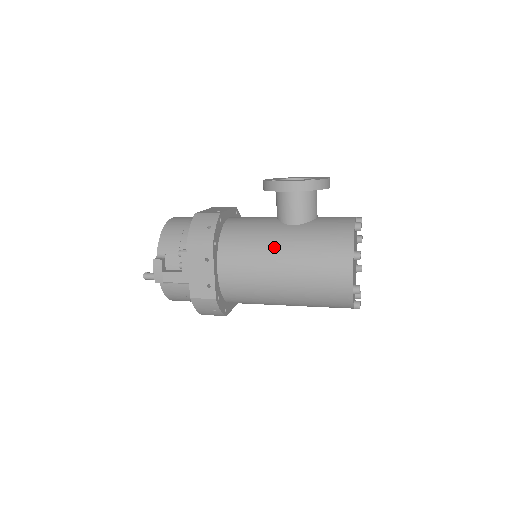
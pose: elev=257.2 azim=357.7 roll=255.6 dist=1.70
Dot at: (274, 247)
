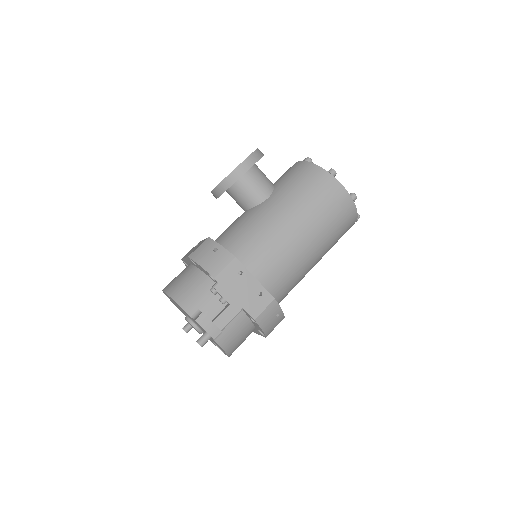
Dot at: (275, 219)
